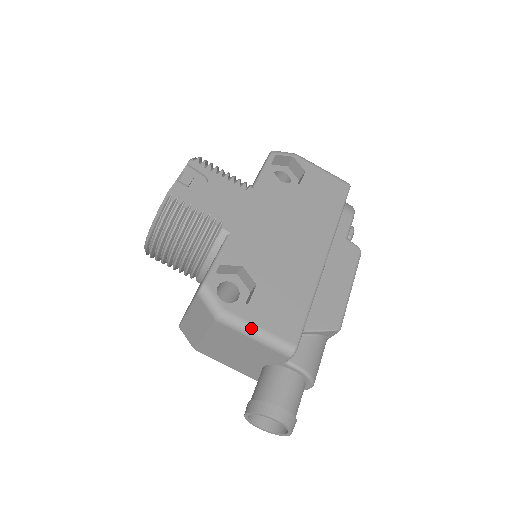
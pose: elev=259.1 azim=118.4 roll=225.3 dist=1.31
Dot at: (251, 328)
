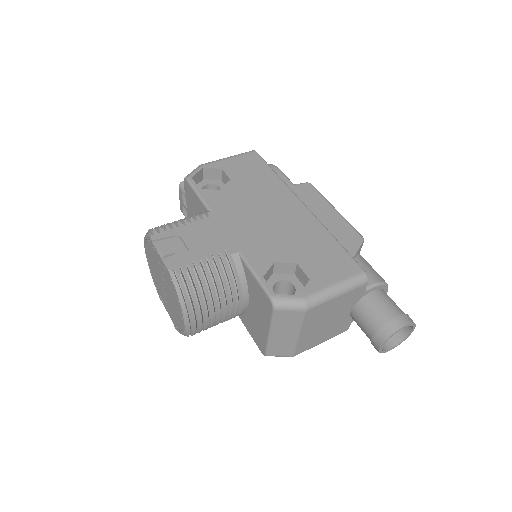
Dot at: (330, 290)
